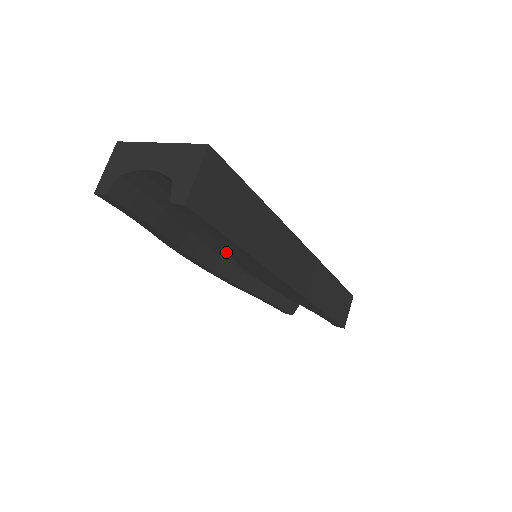
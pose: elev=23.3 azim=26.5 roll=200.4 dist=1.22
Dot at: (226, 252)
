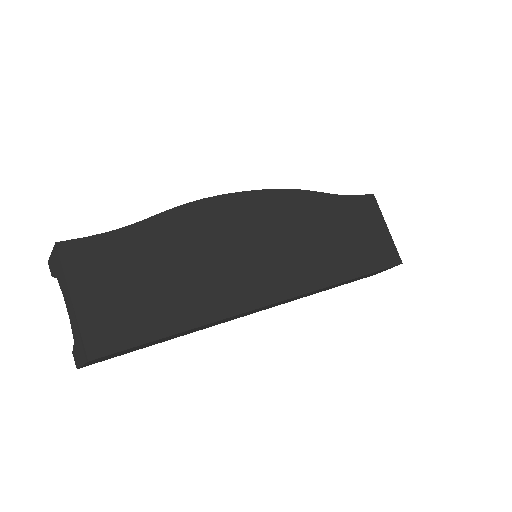
Dot at: occluded
